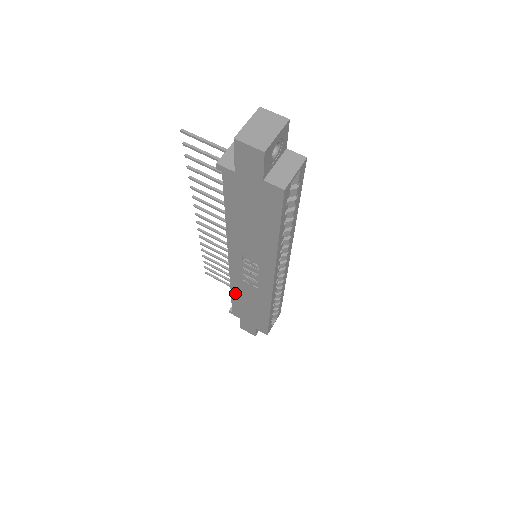
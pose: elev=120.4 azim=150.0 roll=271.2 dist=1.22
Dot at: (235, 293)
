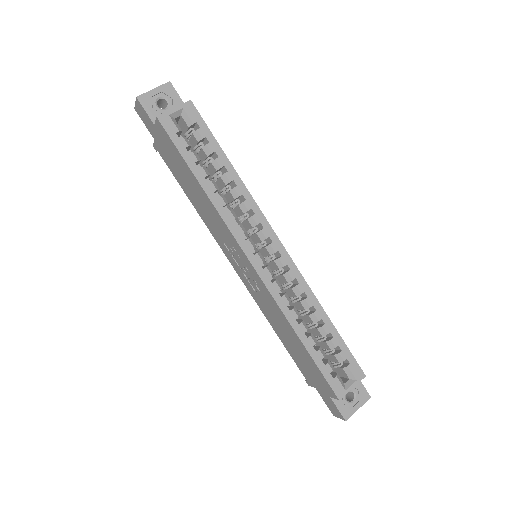
Dot at: (275, 329)
